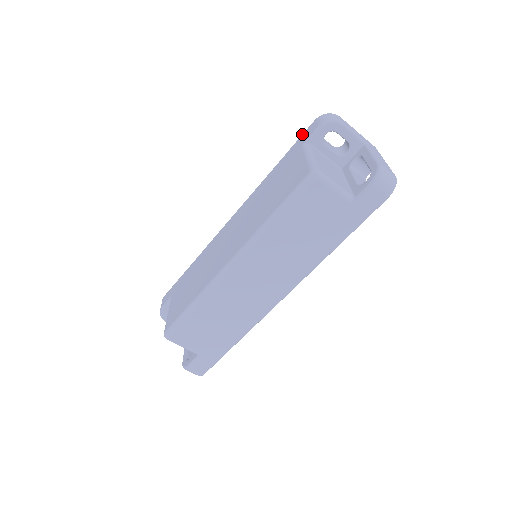
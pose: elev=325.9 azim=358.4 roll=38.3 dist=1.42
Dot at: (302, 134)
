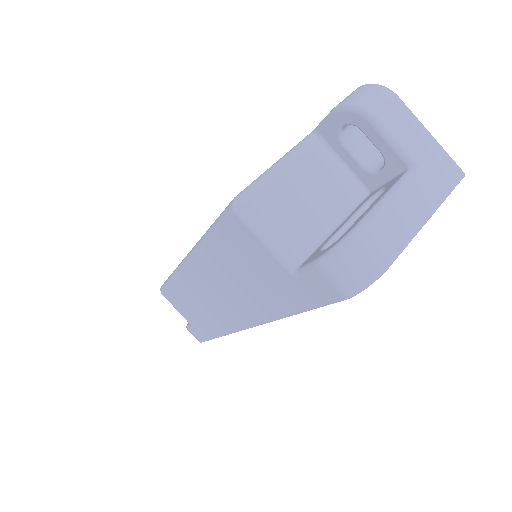
Dot at: occluded
